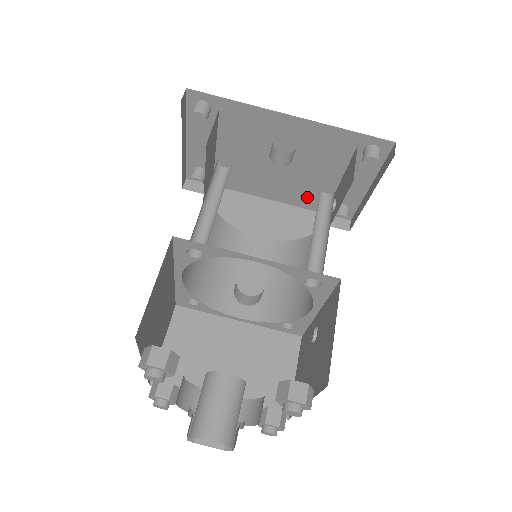
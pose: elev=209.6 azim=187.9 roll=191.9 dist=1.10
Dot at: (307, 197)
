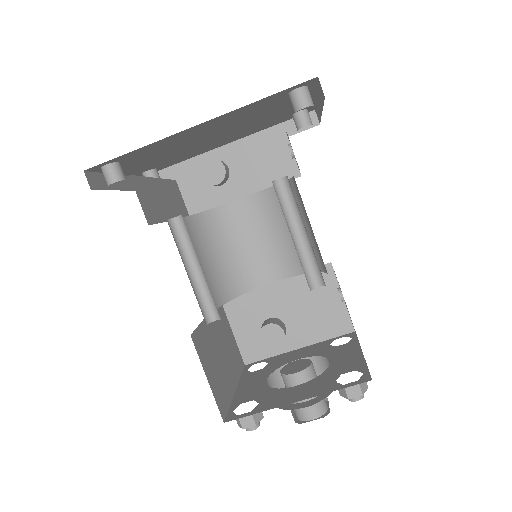
Dot at: (260, 127)
